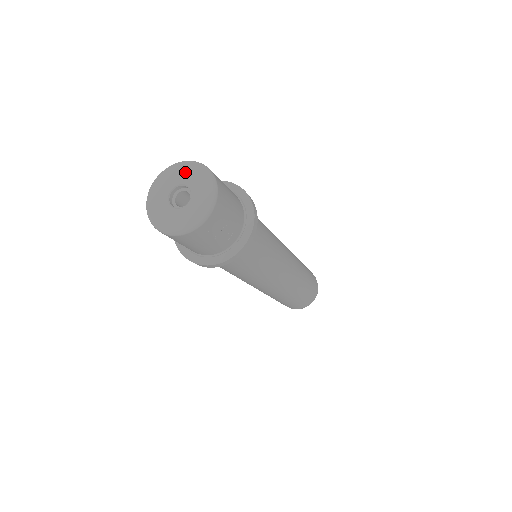
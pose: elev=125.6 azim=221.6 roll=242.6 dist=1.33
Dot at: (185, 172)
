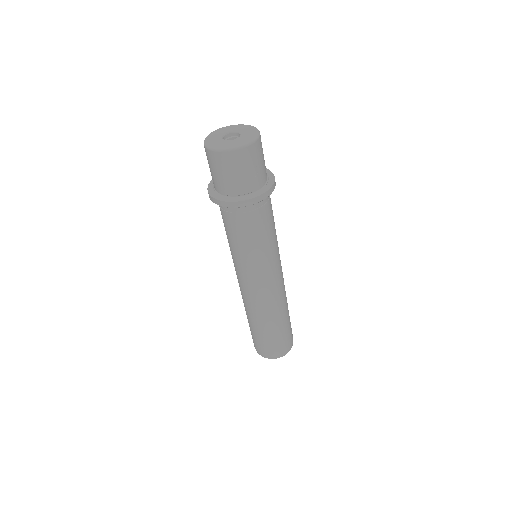
Dot at: (234, 128)
